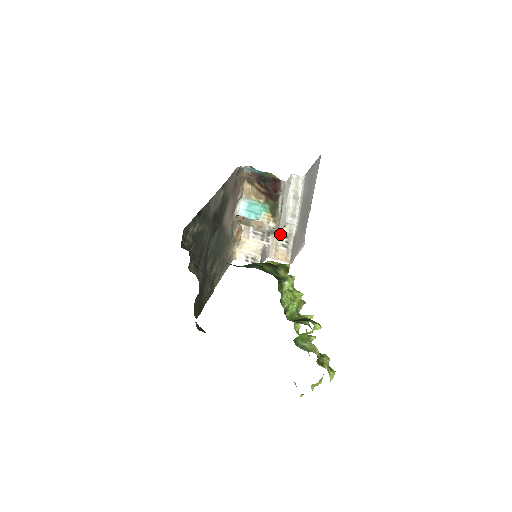
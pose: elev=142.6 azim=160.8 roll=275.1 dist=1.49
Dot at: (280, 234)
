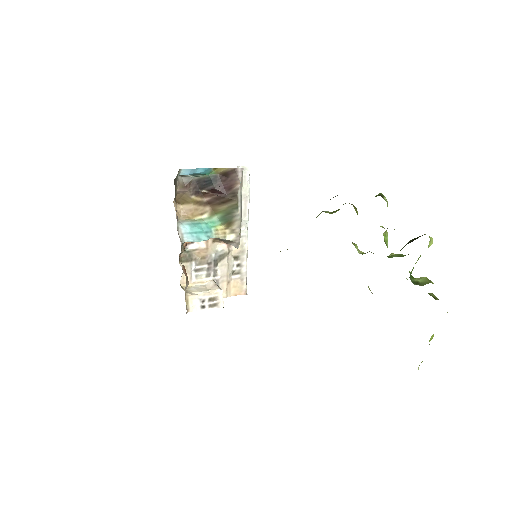
Dot at: (230, 257)
